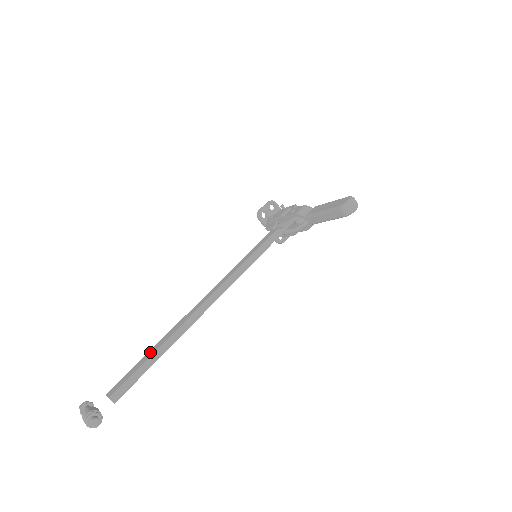
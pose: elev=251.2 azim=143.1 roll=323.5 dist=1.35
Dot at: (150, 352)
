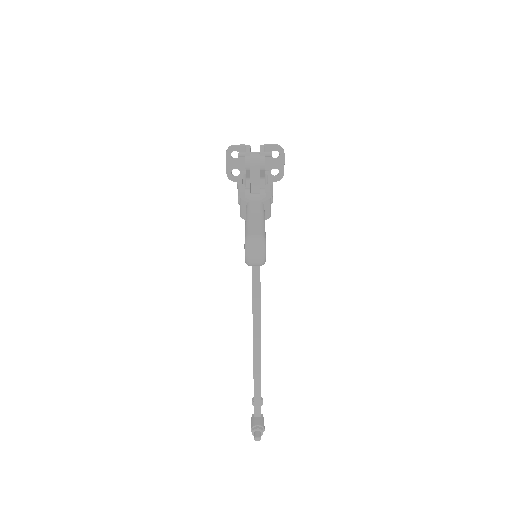
Dot at: occluded
